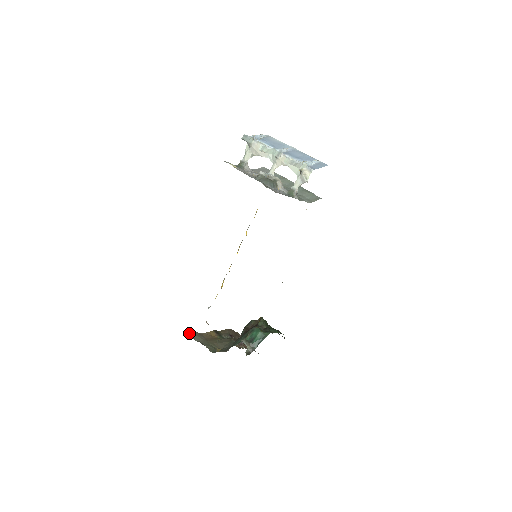
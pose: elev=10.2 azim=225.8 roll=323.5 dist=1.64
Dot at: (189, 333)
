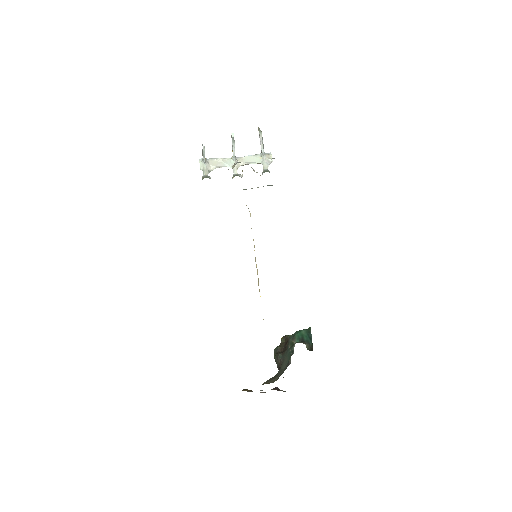
Dot at: occluded
